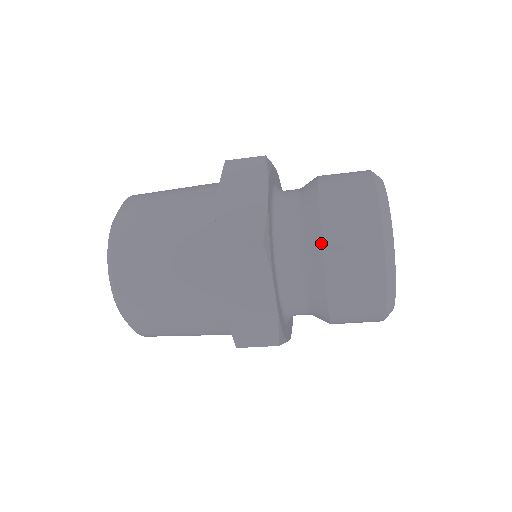
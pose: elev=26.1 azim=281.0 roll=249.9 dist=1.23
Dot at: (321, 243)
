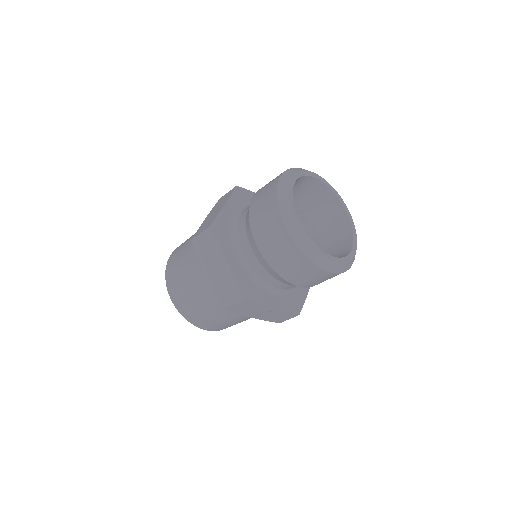
Dot at: (249, 220)
